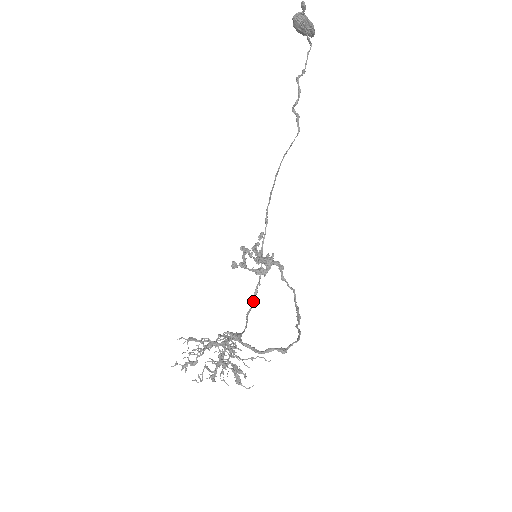
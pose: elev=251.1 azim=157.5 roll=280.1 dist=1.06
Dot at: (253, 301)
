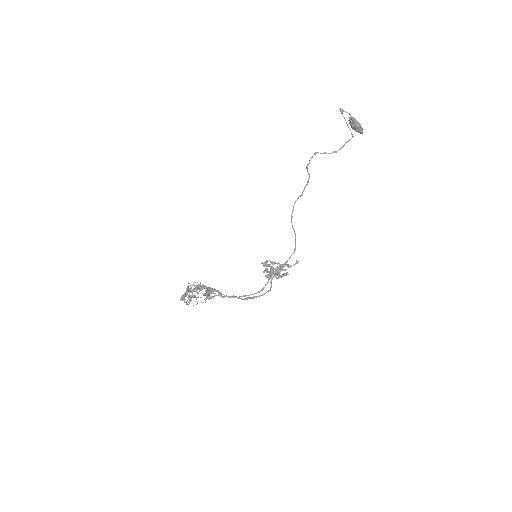
Dot at: occluded
